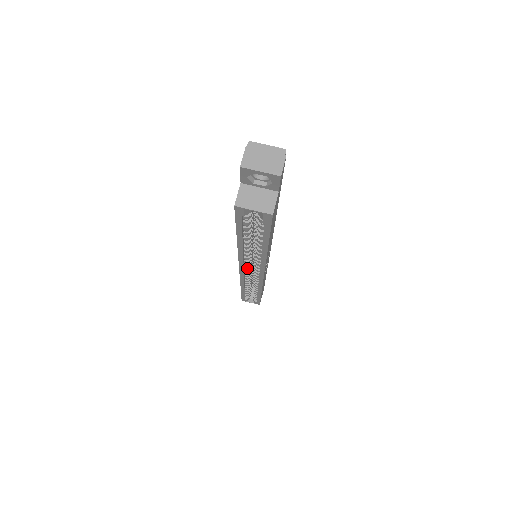
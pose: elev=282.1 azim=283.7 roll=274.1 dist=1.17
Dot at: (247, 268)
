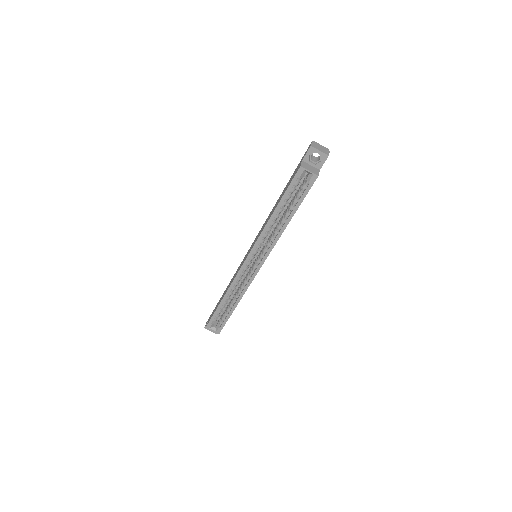
Dot at: (252, 258)
